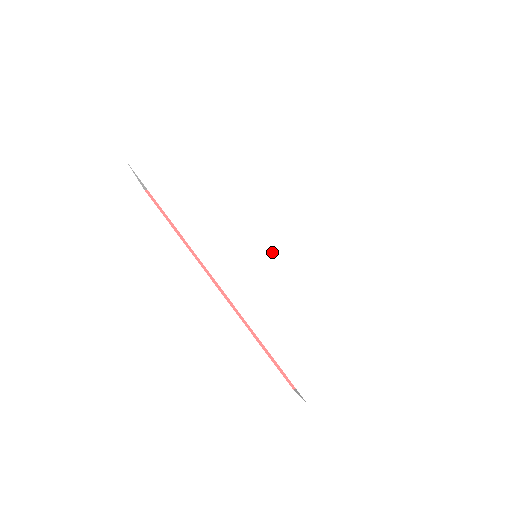
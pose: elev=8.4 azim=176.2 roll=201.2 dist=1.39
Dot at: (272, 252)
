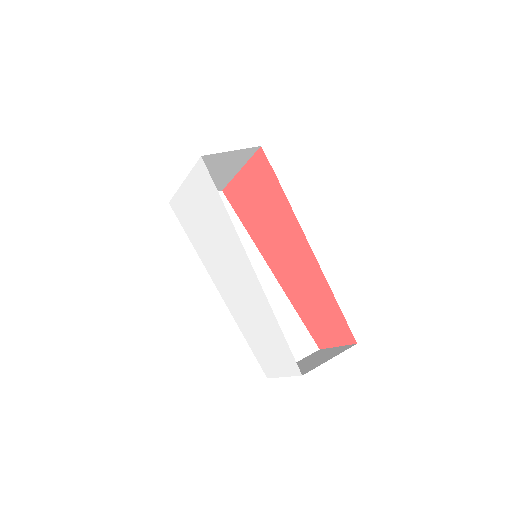
Dot at: (233, 269)
